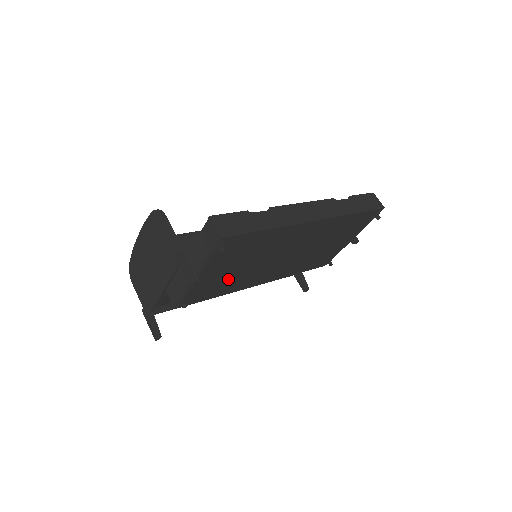
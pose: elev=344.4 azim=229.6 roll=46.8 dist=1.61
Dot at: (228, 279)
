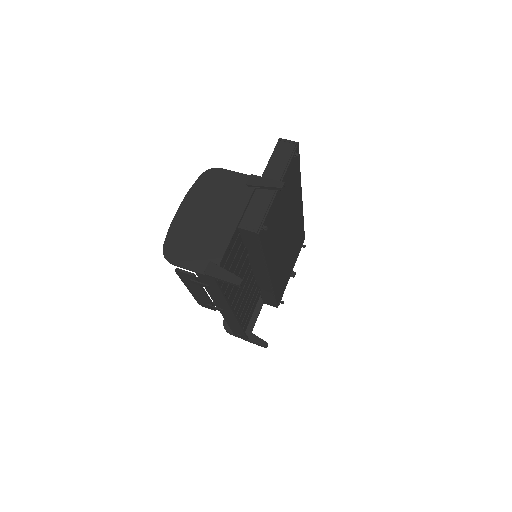
Dot at: (275, 227)
